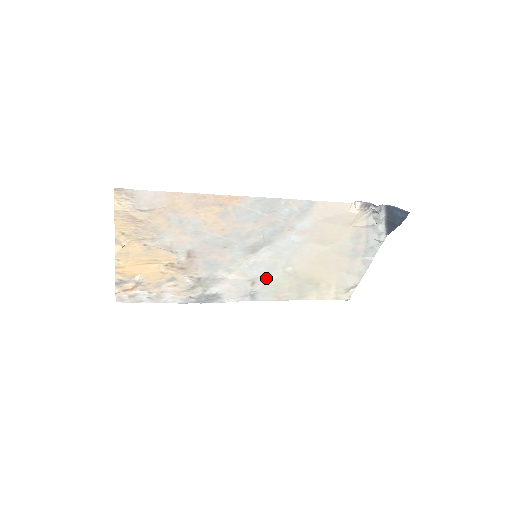
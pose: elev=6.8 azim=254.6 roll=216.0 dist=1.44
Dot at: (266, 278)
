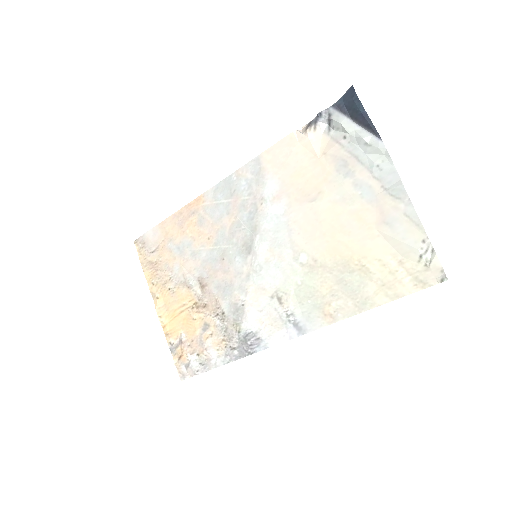
Dot at: (289, 286)
